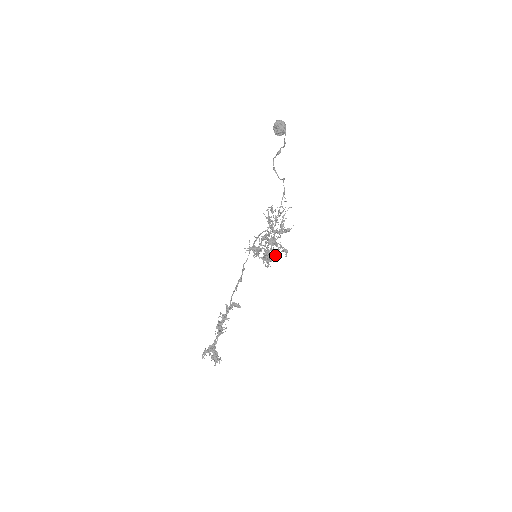
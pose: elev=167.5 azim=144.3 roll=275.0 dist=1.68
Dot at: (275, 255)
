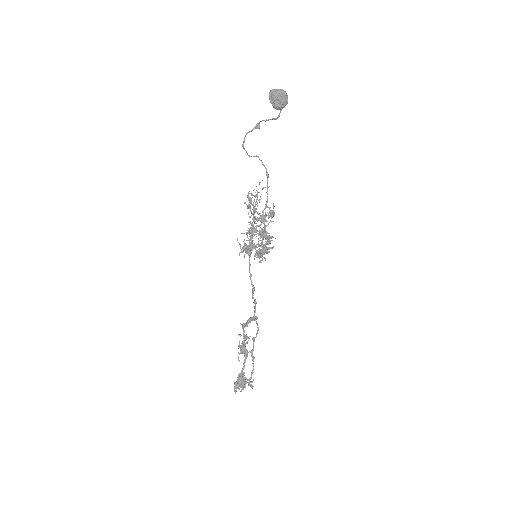
Dot at: occluded
